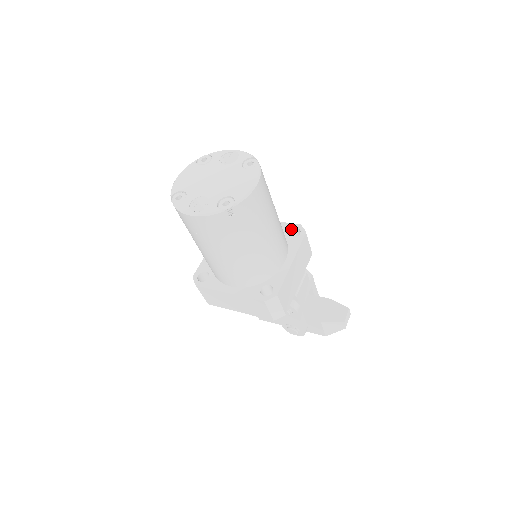
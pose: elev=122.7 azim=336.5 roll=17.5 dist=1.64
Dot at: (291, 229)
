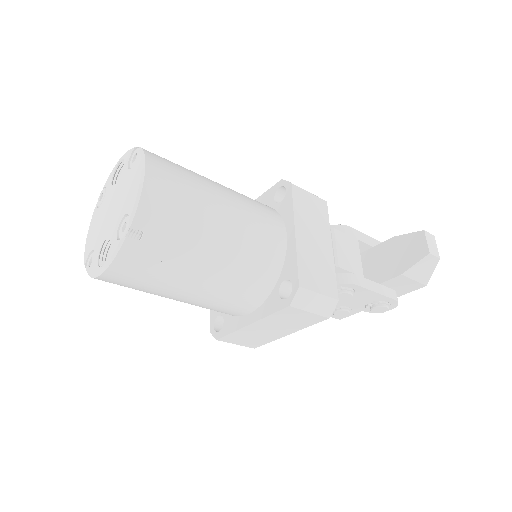
Dot at: (275, 194)
